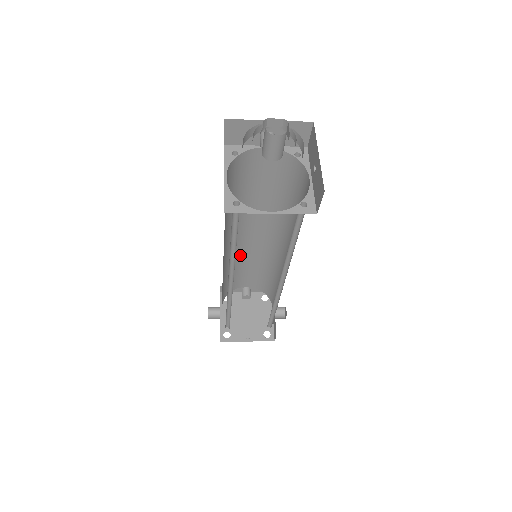
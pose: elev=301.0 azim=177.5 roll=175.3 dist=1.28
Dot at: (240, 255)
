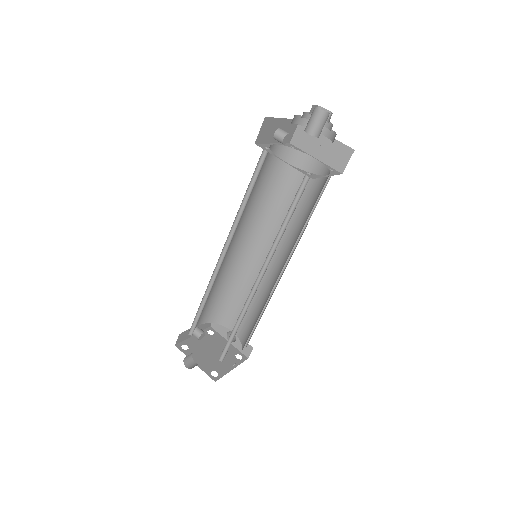
Dot at: occluded
